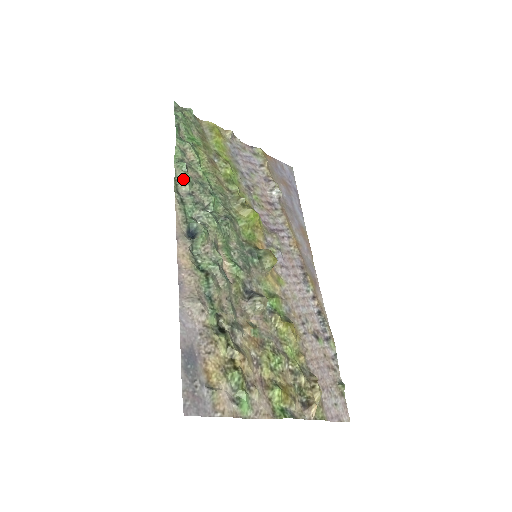
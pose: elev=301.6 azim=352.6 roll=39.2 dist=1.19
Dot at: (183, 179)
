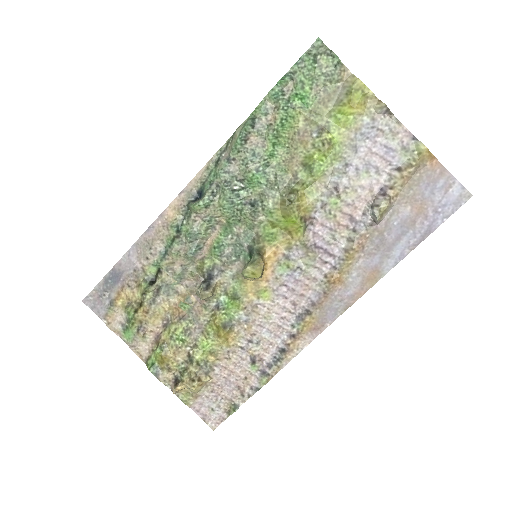
Dot at: (234, 141)
